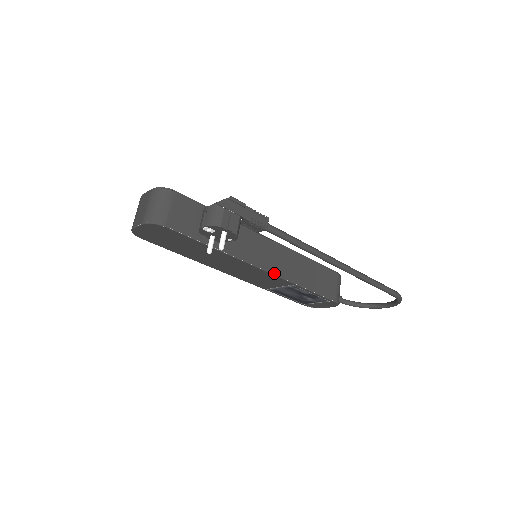
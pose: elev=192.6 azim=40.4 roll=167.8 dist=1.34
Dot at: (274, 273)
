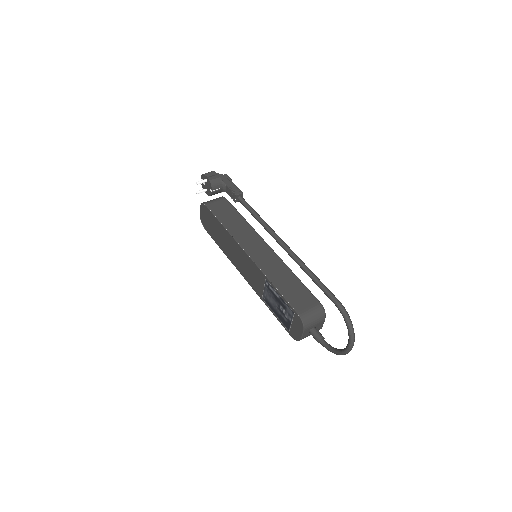
Dot at: (254, 260)
